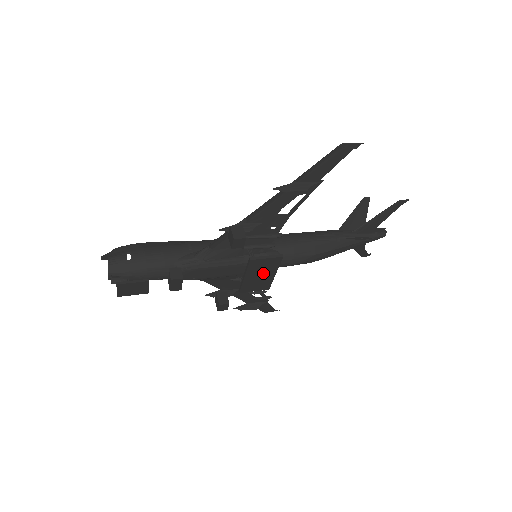
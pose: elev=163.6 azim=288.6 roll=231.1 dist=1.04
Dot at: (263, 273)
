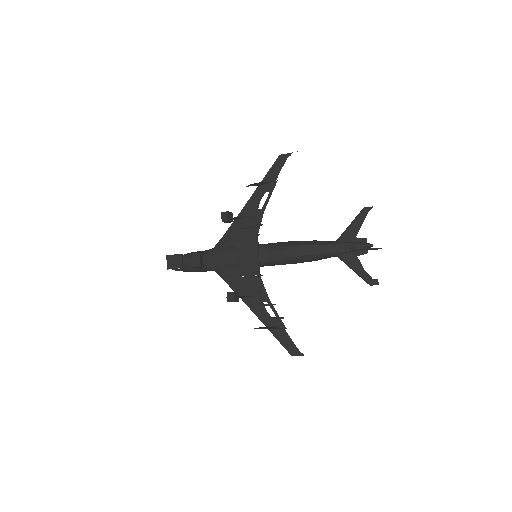
Dot at: (249, 252)
